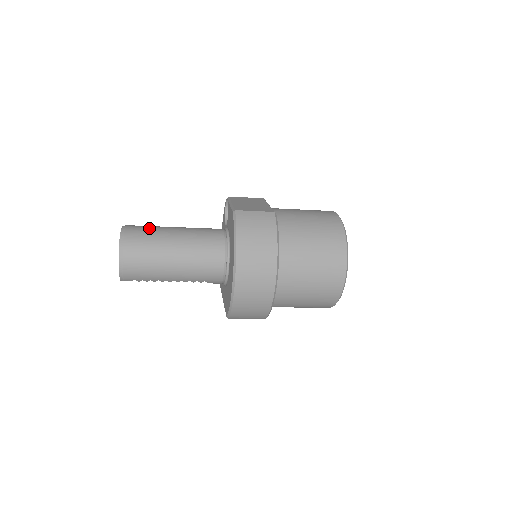
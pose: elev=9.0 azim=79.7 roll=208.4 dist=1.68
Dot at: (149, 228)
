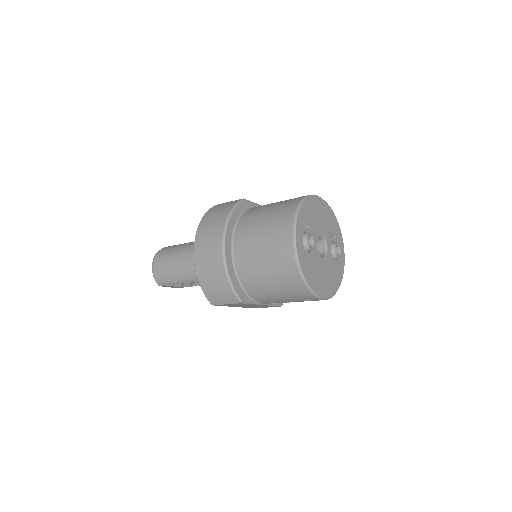
Dot at: occluded
